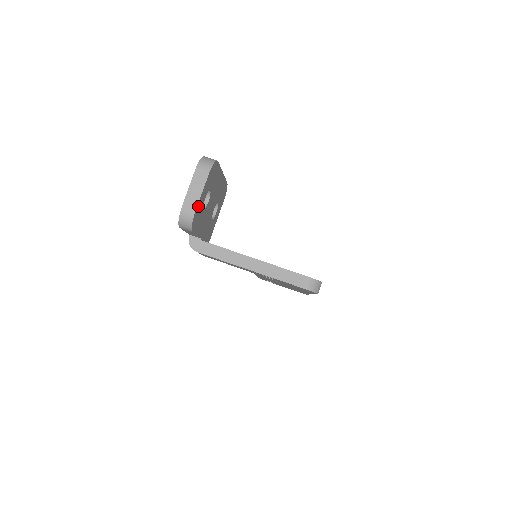
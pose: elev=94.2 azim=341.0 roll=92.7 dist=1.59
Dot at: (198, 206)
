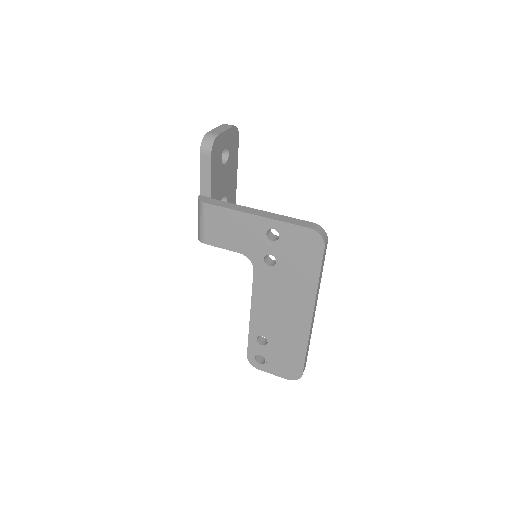
Dot at: (221, 137)
